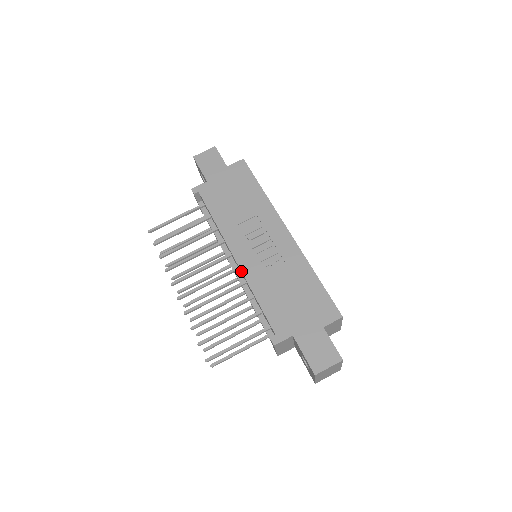
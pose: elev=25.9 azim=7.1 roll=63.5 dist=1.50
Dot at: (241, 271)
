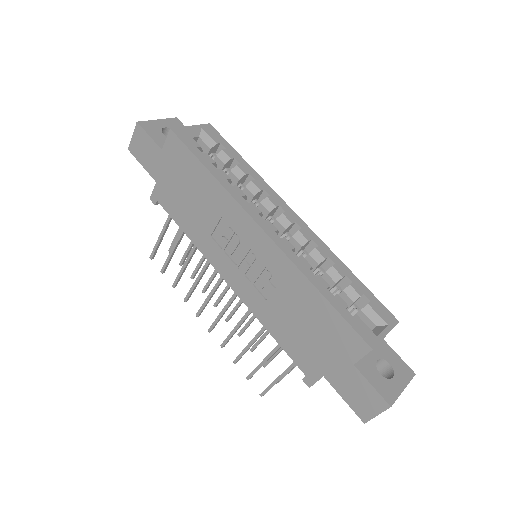
Dot at: occluded
